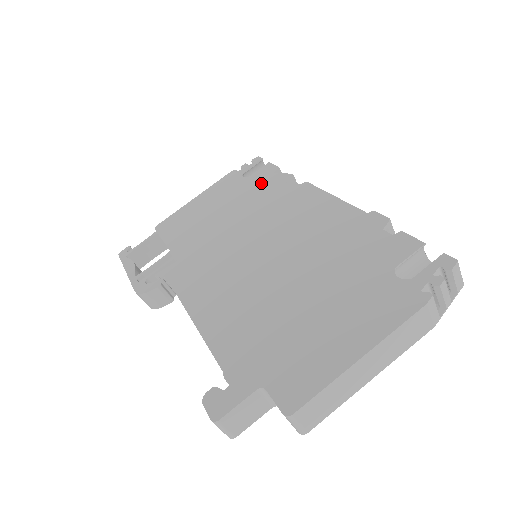
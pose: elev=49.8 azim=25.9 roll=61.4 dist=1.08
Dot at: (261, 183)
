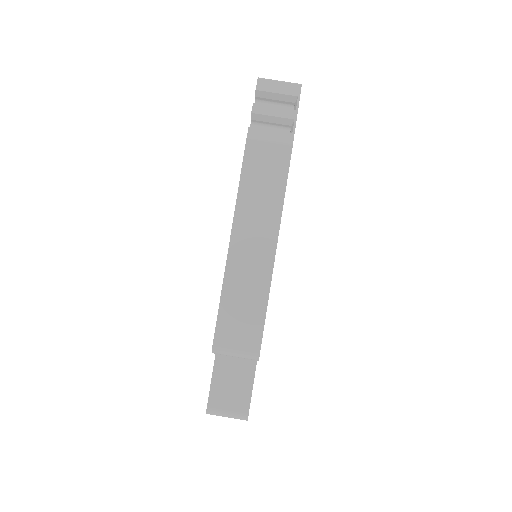
Dot at: occluded
